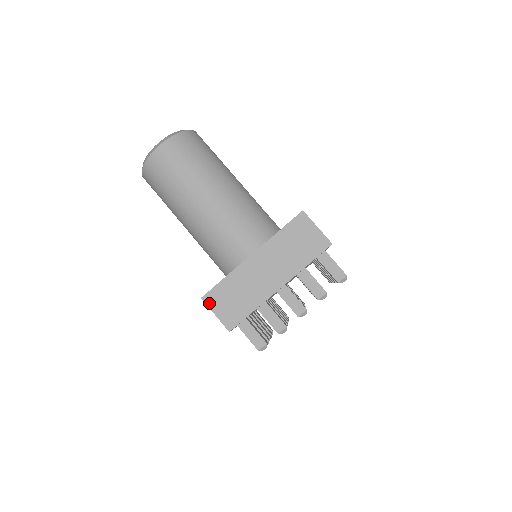
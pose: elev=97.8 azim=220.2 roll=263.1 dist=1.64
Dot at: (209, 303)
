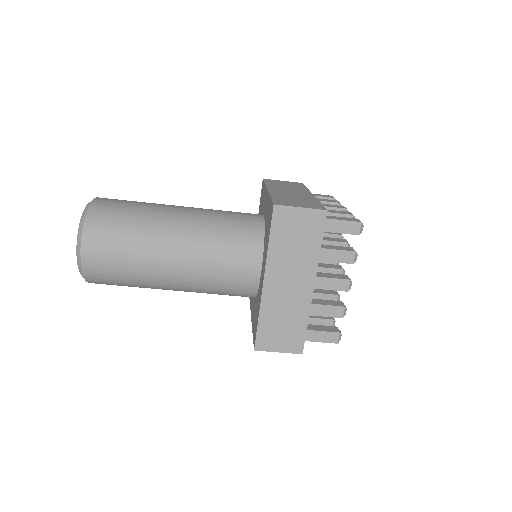
Dot at: (265, 348)
